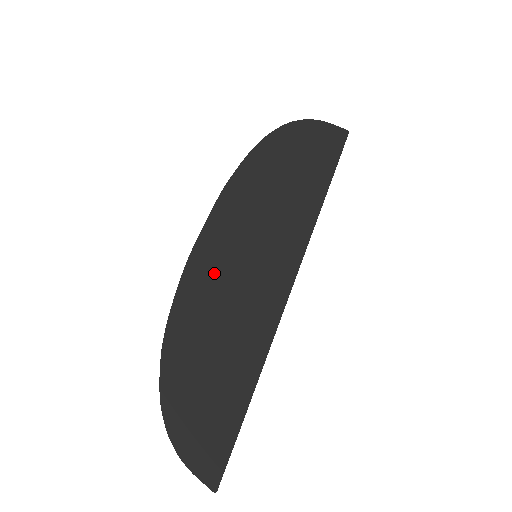
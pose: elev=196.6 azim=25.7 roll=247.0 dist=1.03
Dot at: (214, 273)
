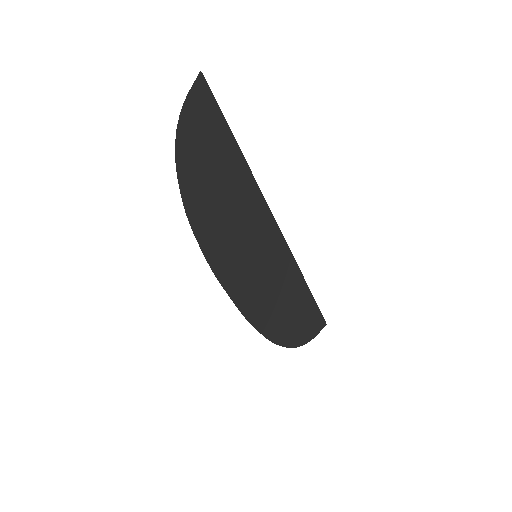
Dot at: (257, 298)
